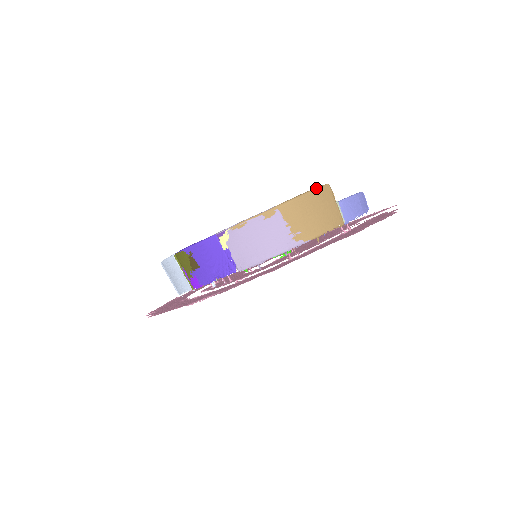
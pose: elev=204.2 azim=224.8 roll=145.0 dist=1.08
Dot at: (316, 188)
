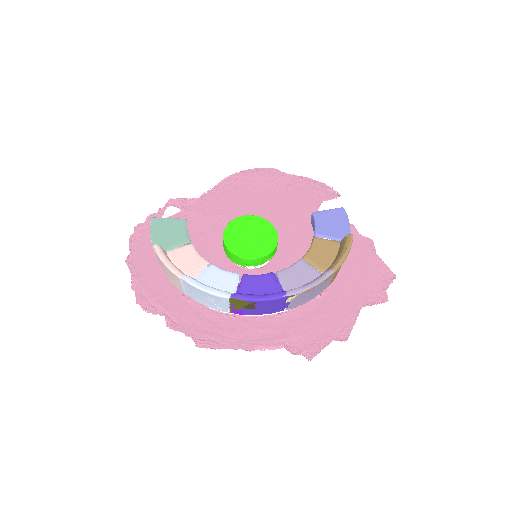
Dot at: occluded
